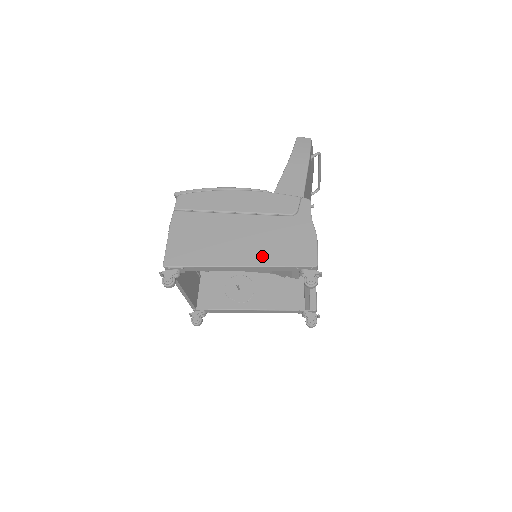
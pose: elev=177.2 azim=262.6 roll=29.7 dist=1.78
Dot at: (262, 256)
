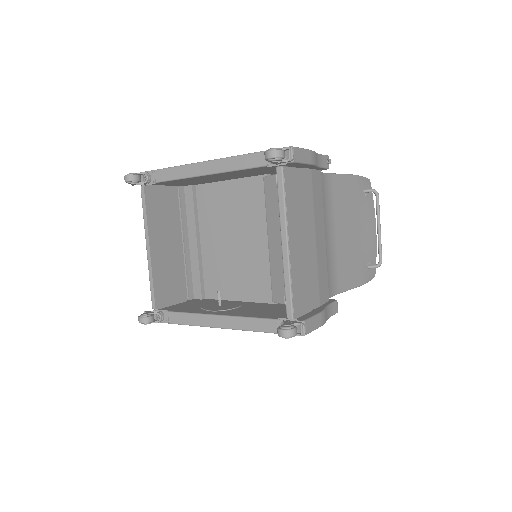
Dot at: occluded
